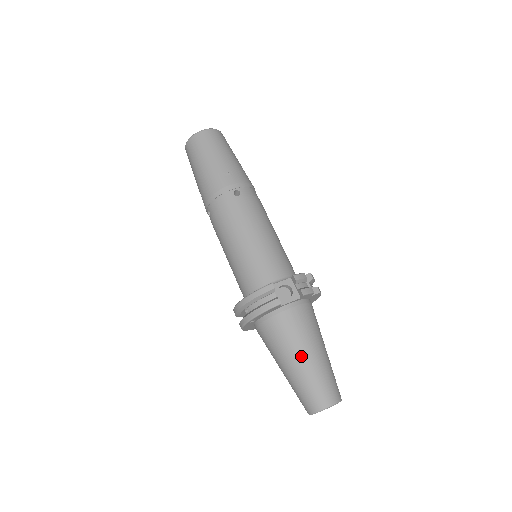
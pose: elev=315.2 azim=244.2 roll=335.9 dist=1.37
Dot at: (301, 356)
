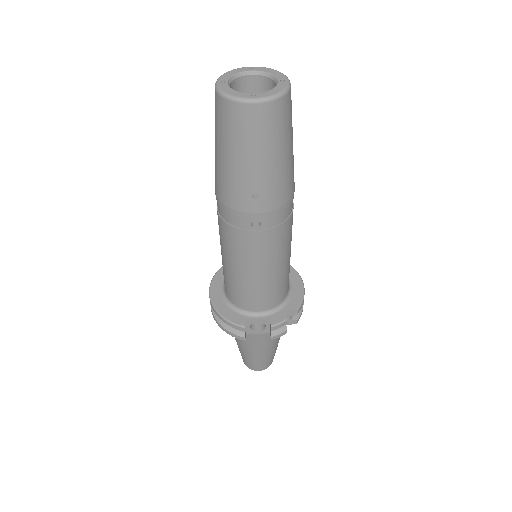
Dot at: (250, 351)
